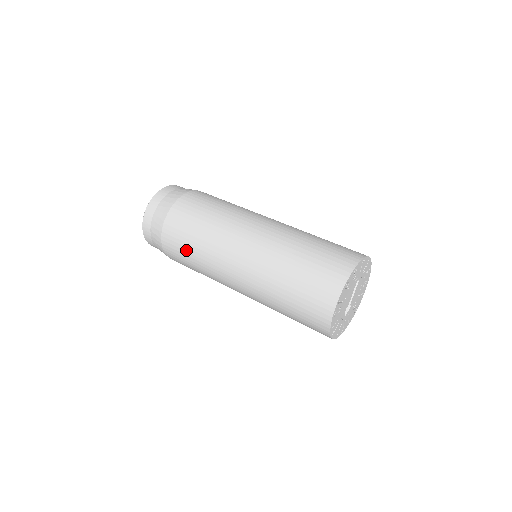
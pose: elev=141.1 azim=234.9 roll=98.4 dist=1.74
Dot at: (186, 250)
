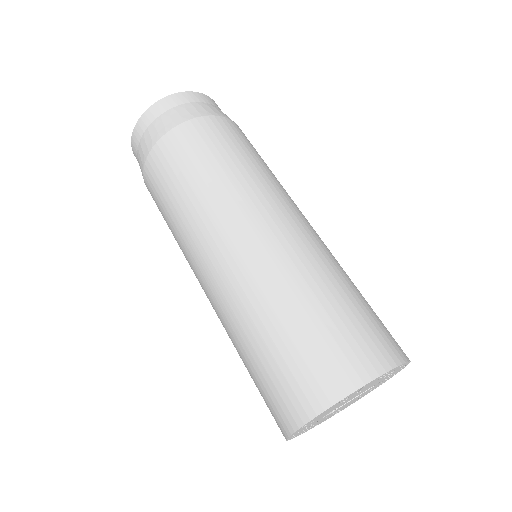
Dot at: (190, 167)
